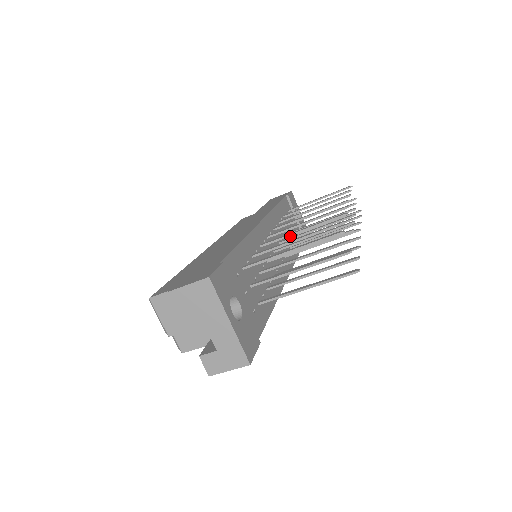
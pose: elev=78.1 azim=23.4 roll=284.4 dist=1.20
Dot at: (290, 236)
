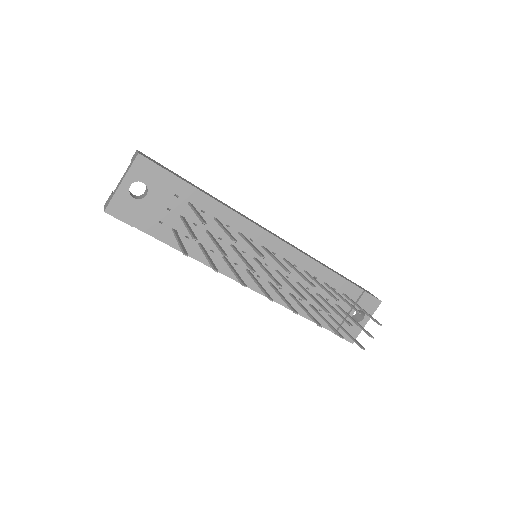
Dot at: (309, 296)
